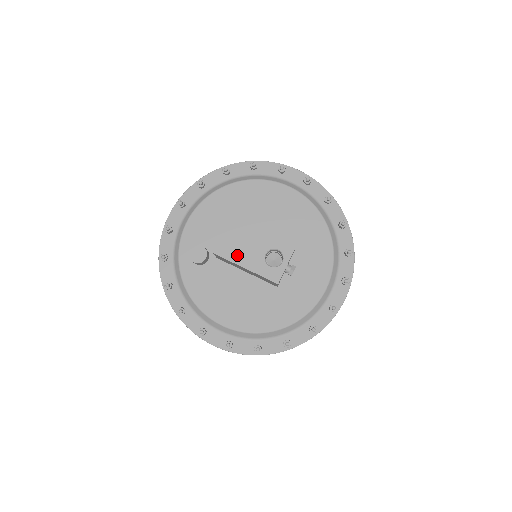
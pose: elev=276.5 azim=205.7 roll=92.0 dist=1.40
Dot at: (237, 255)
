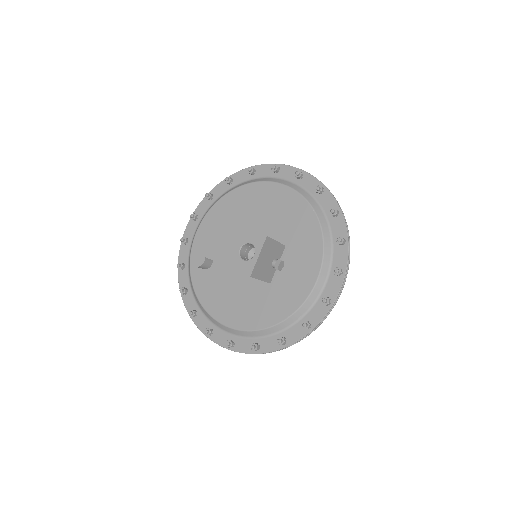
Dot at: (216, 253)
